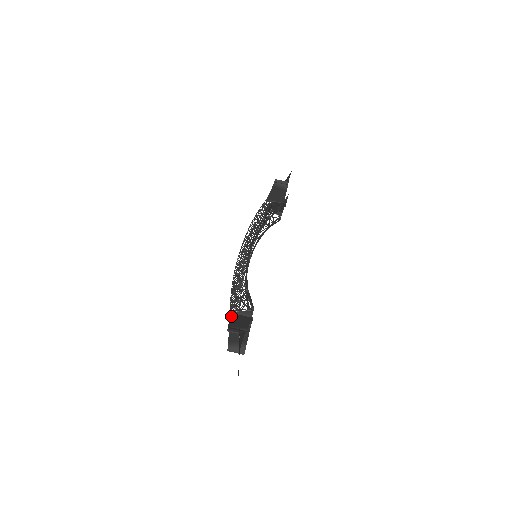
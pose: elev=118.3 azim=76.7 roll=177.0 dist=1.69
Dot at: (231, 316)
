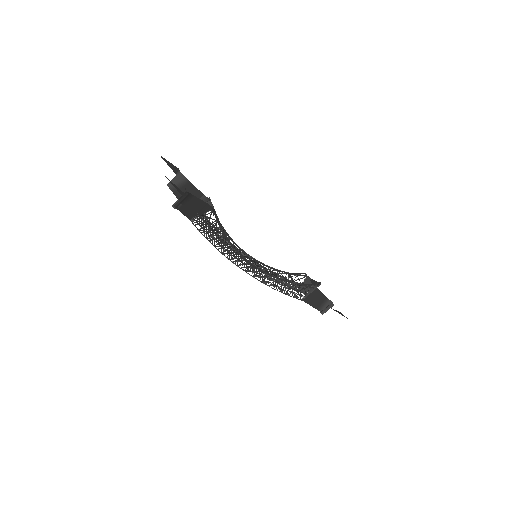
Dot at: (307, 302)
